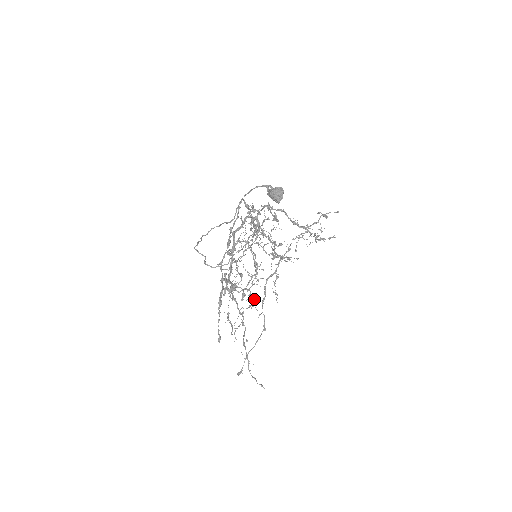
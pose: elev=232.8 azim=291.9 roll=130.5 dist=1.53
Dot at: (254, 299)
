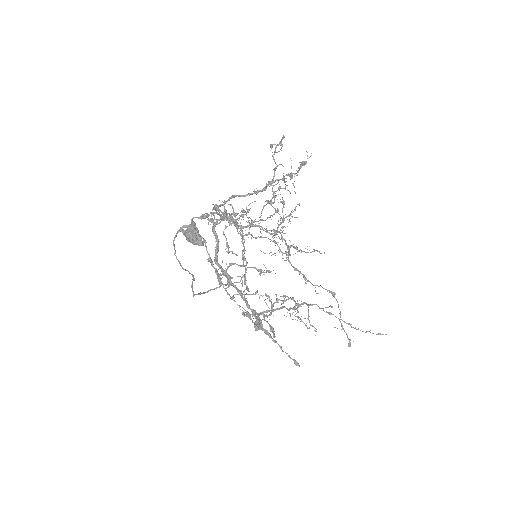
Dot at: occluded
